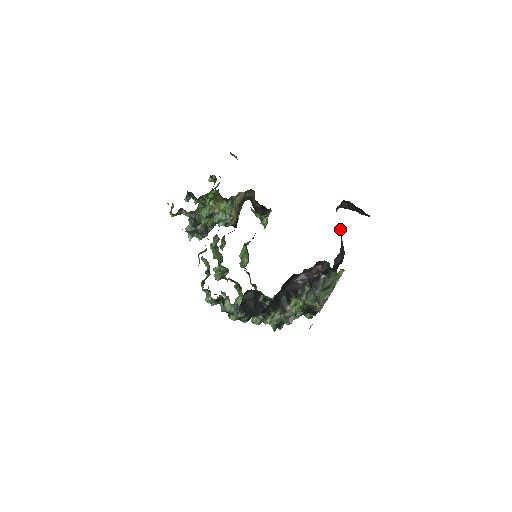
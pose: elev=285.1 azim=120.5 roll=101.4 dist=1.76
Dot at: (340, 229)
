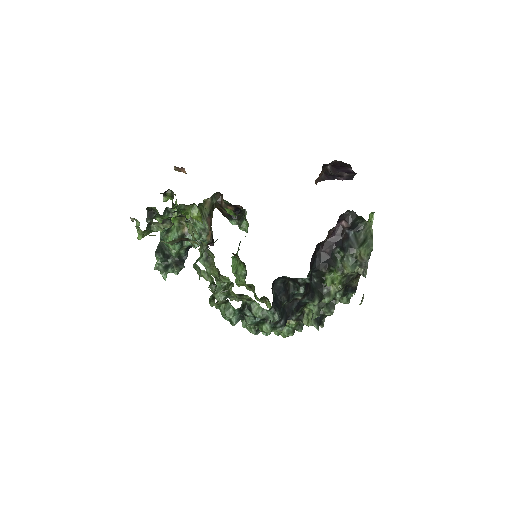
Dot at: occluded
